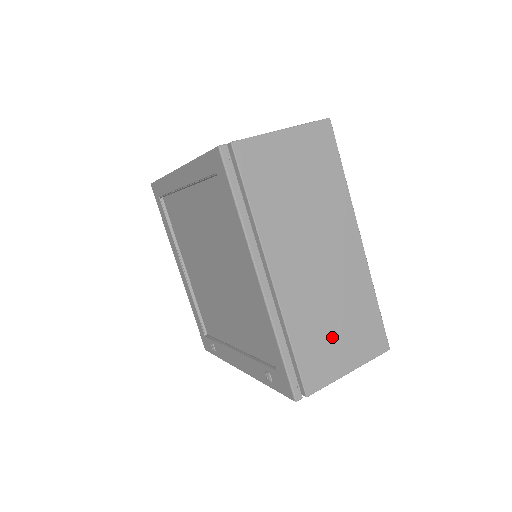
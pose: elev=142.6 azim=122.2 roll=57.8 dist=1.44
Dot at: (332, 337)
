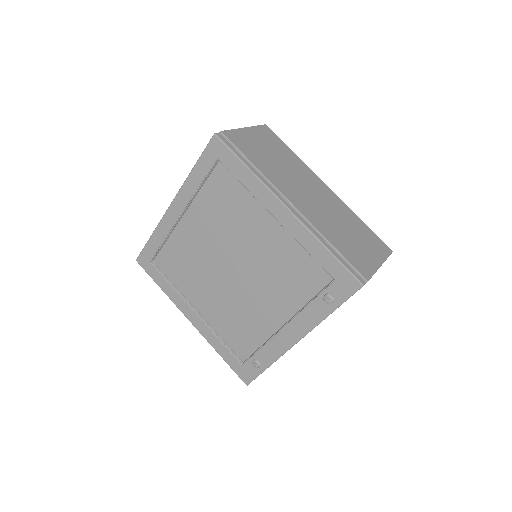
Dot at: (354, 242)
